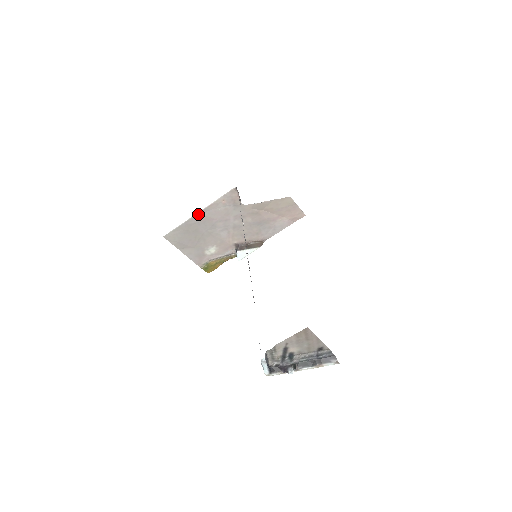
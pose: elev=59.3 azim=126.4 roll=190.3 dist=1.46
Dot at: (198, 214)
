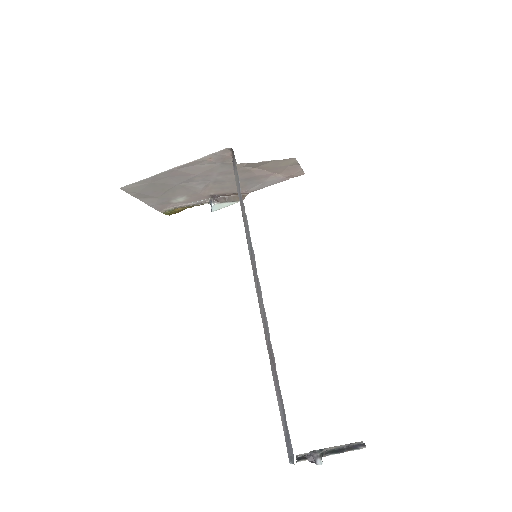
Dot at: (172, 169)
